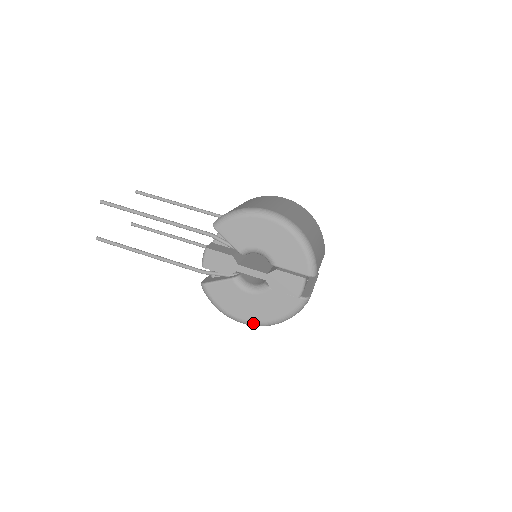
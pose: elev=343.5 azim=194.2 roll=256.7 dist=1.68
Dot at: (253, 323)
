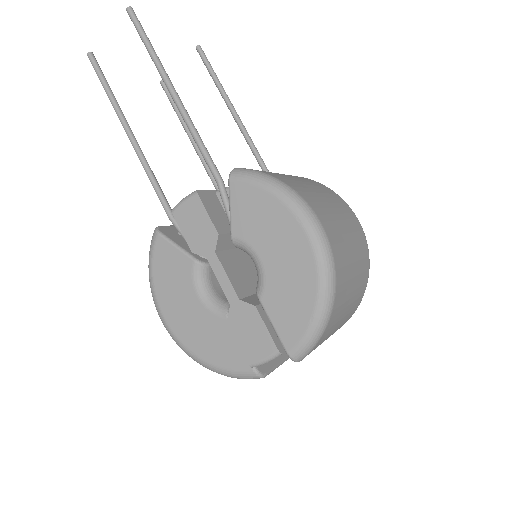
Dot at: (172, 334)
